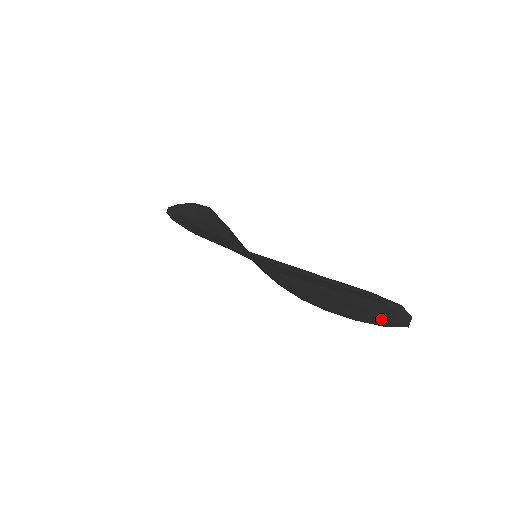
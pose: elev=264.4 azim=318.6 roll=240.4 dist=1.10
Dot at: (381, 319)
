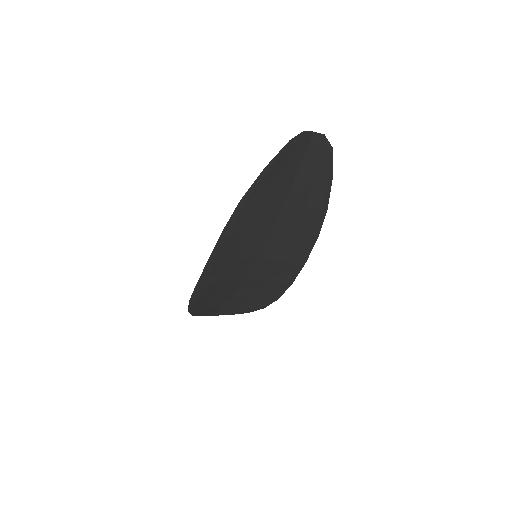
Dot at: (324, 168)
